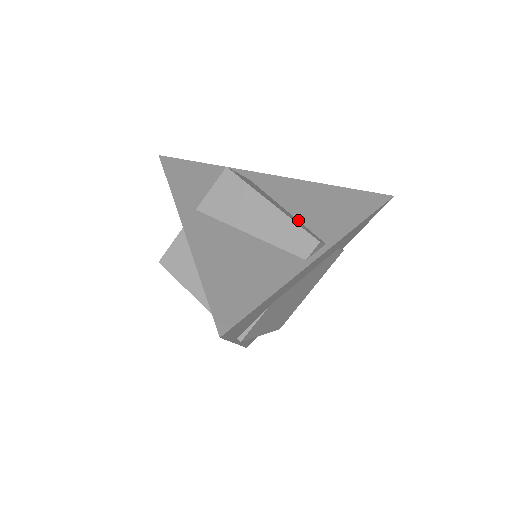
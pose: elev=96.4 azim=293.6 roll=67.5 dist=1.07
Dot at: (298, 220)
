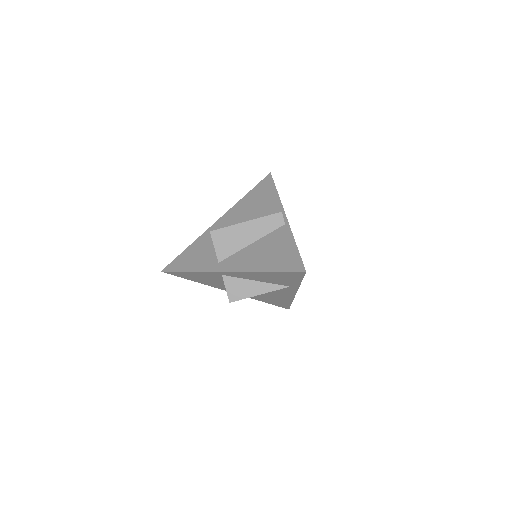
Dot at: occluded
